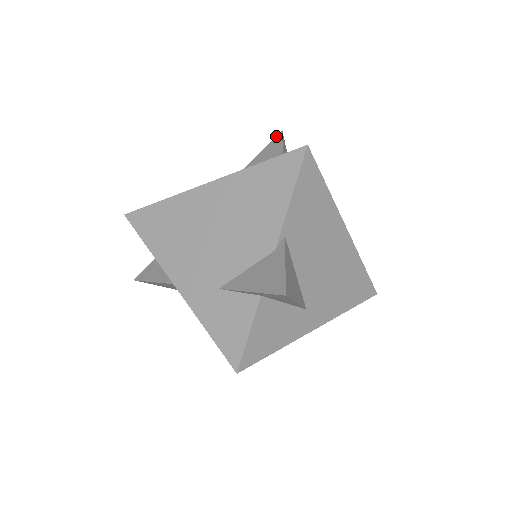
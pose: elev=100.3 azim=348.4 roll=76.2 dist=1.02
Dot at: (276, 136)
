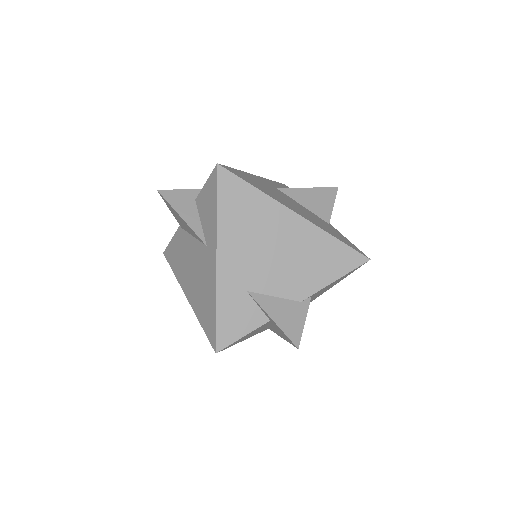
Dot at: (332, 187)
